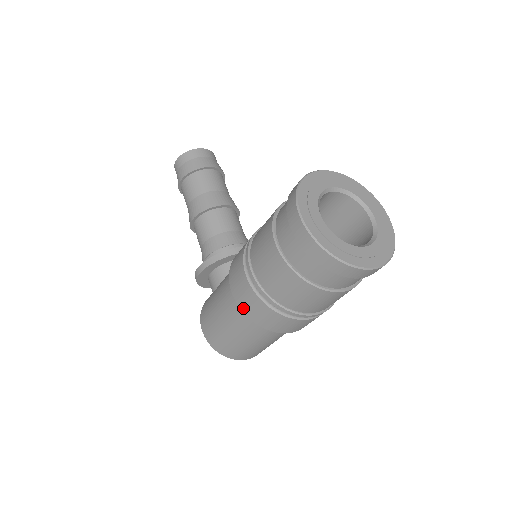
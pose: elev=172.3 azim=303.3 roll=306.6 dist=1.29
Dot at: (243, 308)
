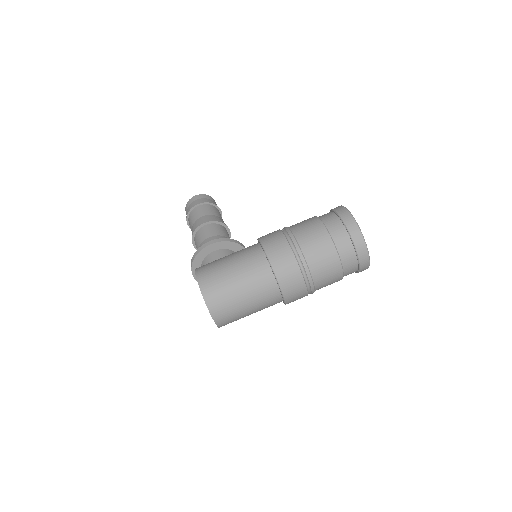
Dot at: (270, 255)
